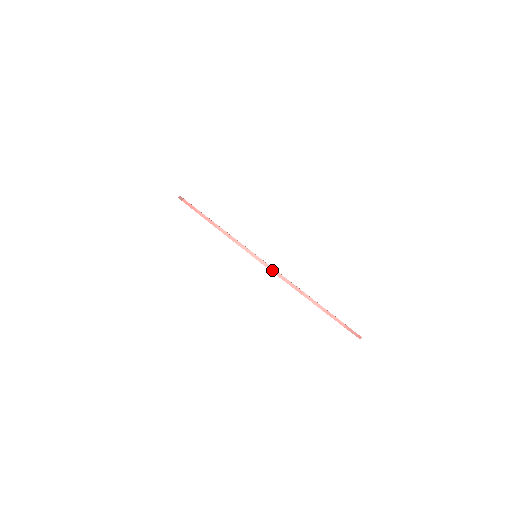
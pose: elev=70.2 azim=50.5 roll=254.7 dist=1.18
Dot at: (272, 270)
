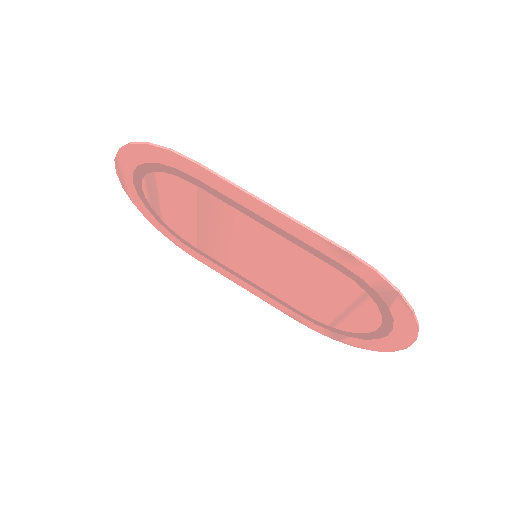
Dot at: occluded
